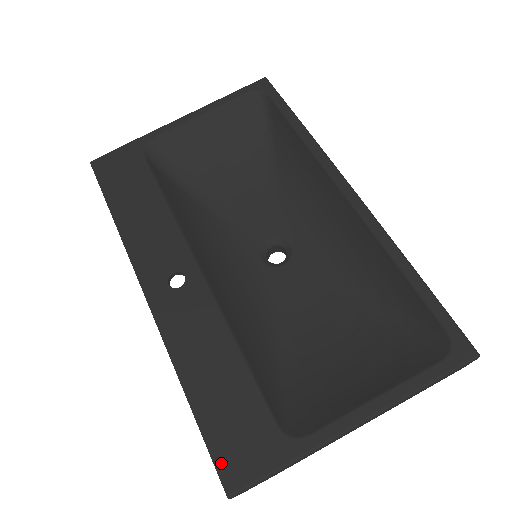
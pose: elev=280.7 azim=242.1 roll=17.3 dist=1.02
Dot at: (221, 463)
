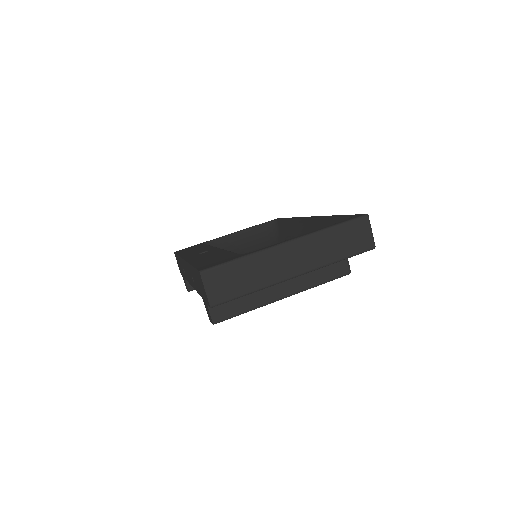
Dot at: (201, 267)
